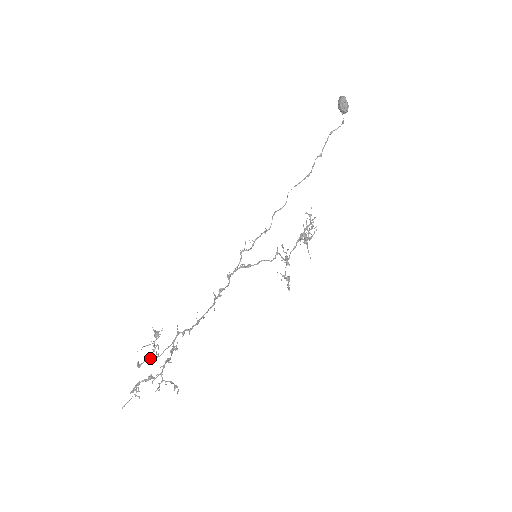
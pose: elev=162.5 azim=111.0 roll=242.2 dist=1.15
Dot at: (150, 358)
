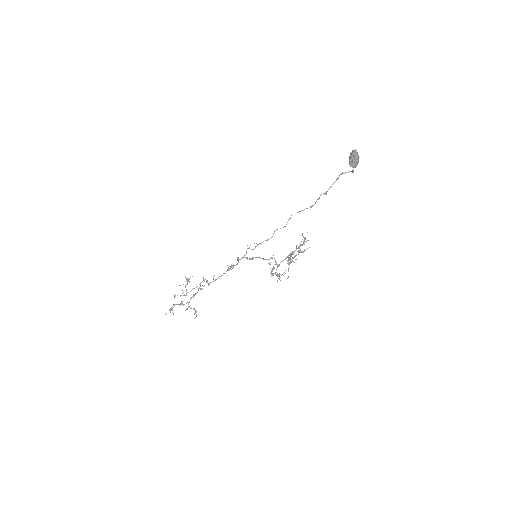
Dot at: (181, 295)
